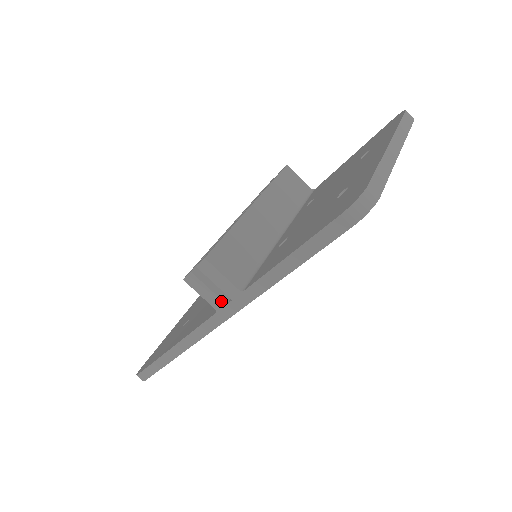
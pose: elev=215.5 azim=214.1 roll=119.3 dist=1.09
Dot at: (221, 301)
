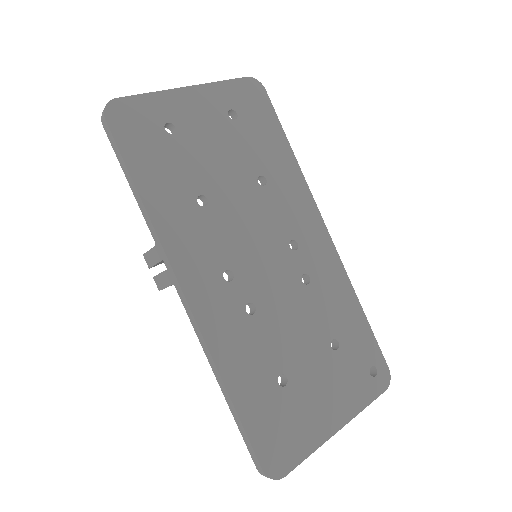
Dot at: (166, 272)
